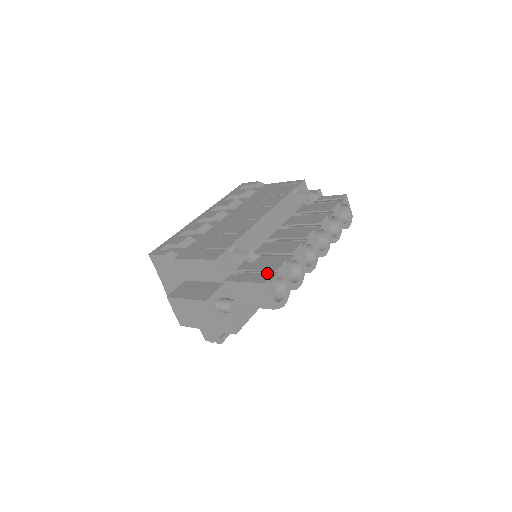
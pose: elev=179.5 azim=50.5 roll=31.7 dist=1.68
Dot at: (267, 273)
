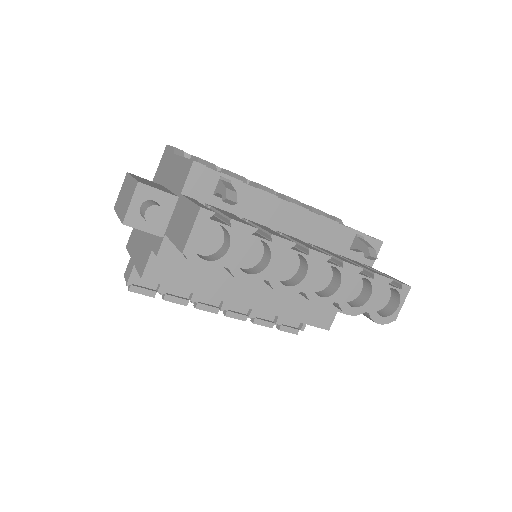
Dot at: (223, 221)
